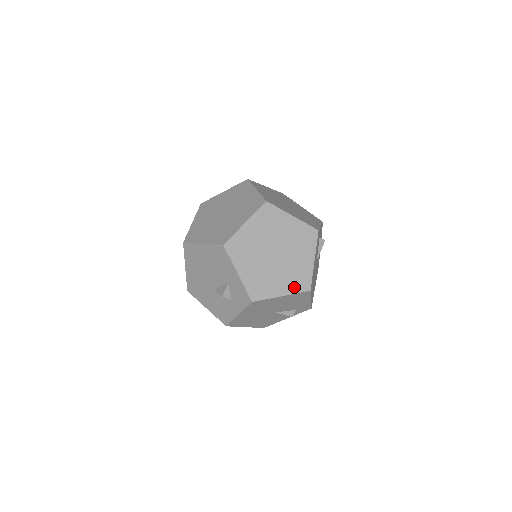
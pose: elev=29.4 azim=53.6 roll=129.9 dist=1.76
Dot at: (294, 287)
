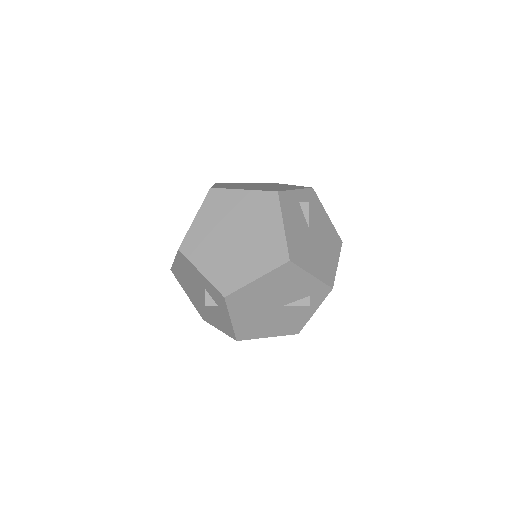
Dot at: (268, 264)
